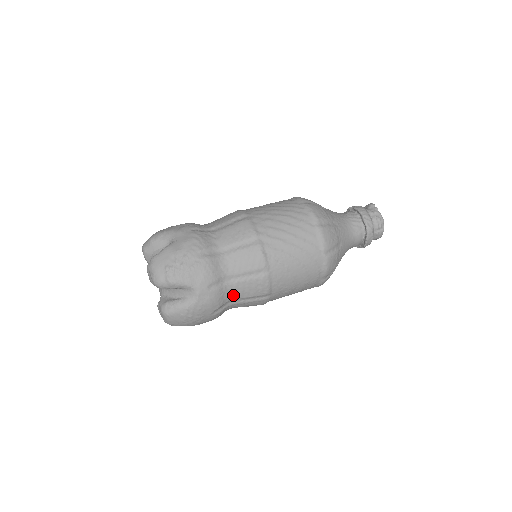
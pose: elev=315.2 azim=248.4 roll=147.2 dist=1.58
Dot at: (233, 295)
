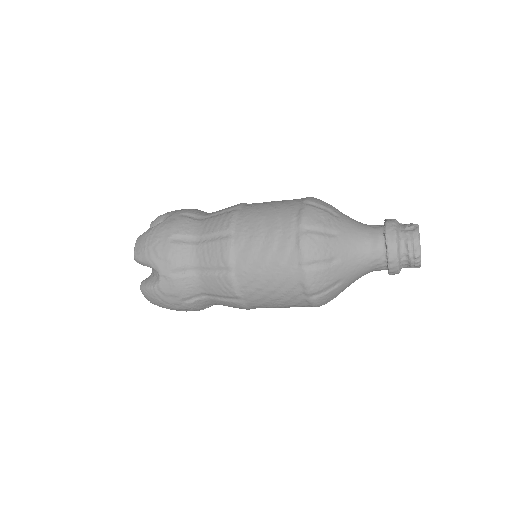
Dot at: (198, 230)
